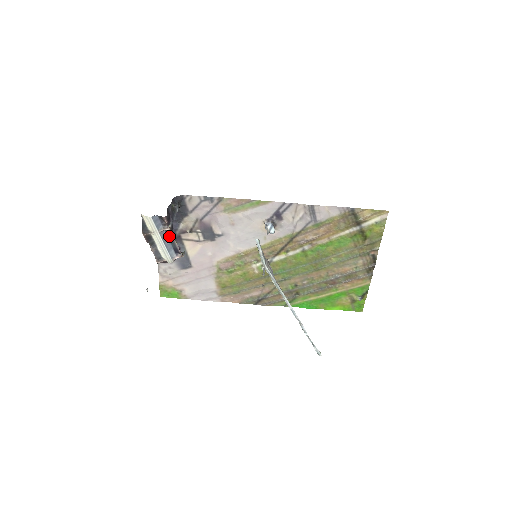
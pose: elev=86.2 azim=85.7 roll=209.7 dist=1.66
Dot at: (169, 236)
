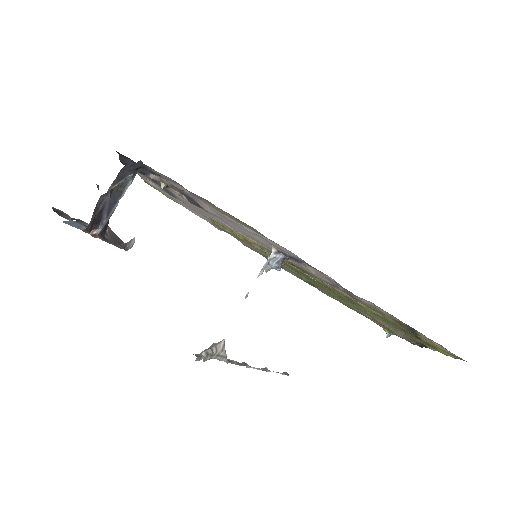
Dot at: occluded
